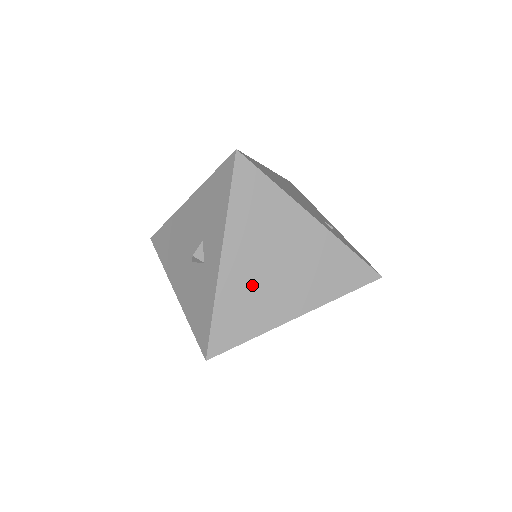
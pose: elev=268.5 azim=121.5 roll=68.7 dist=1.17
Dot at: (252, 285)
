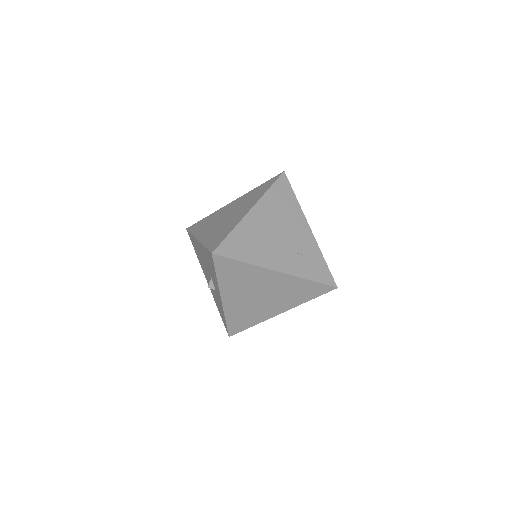
Dot at: (246, 307)
